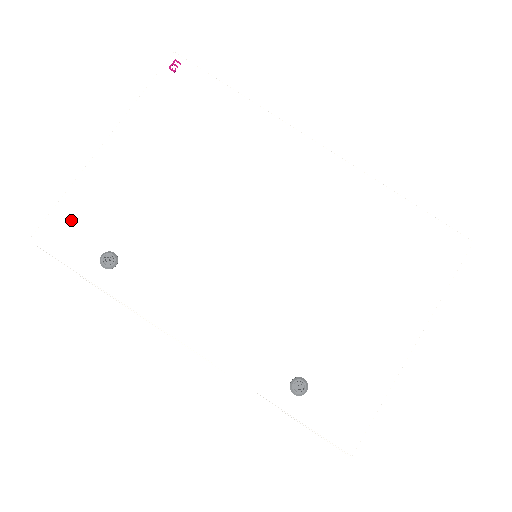
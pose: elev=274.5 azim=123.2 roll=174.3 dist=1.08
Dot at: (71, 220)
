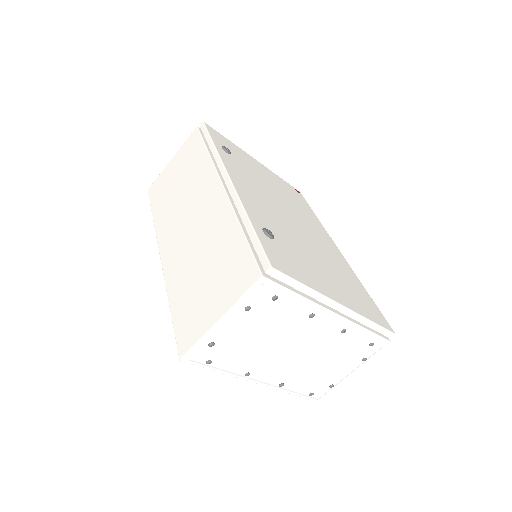
Dot at: (224, 140)
